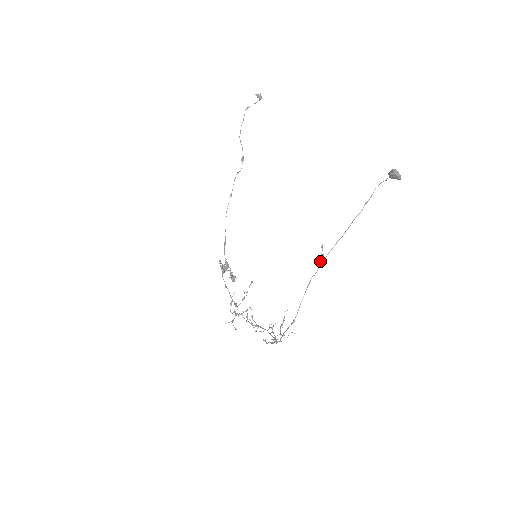
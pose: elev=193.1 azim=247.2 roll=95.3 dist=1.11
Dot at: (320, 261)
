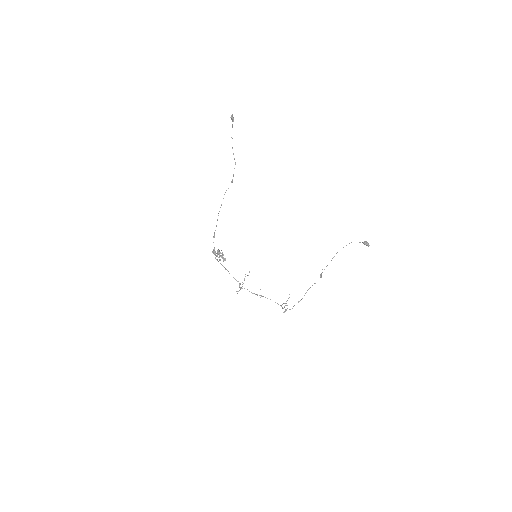
Dot at: occluded
